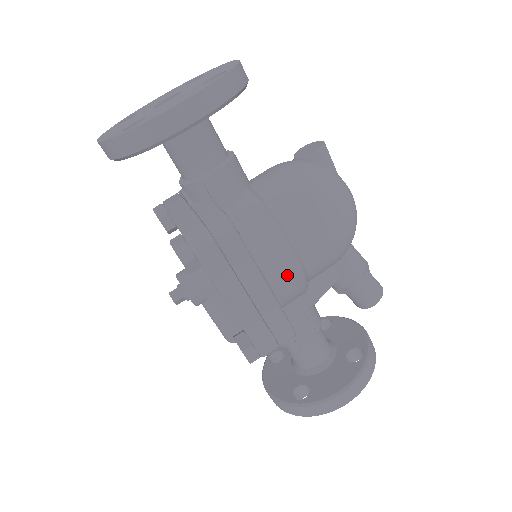
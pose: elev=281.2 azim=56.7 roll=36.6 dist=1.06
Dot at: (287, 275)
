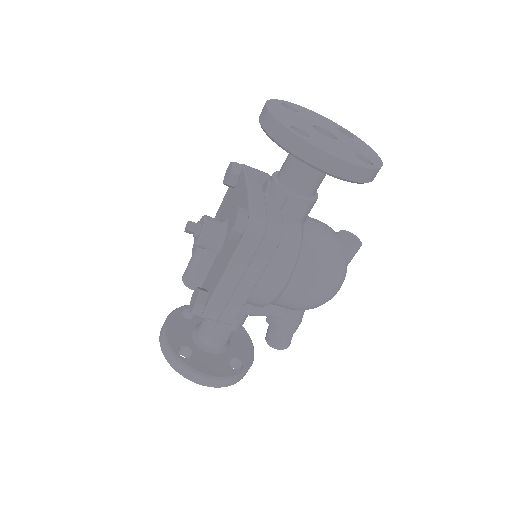
Dot at: (268, 292)
